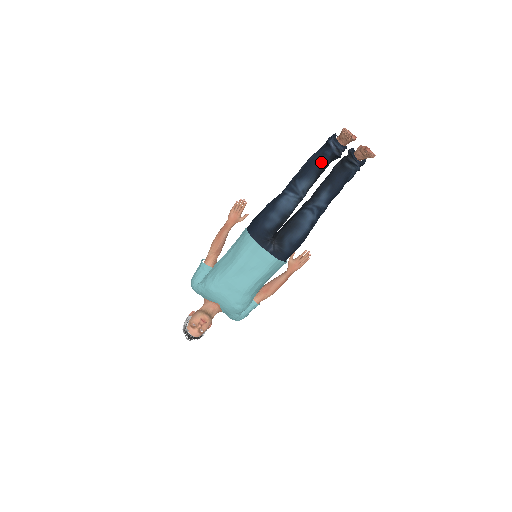
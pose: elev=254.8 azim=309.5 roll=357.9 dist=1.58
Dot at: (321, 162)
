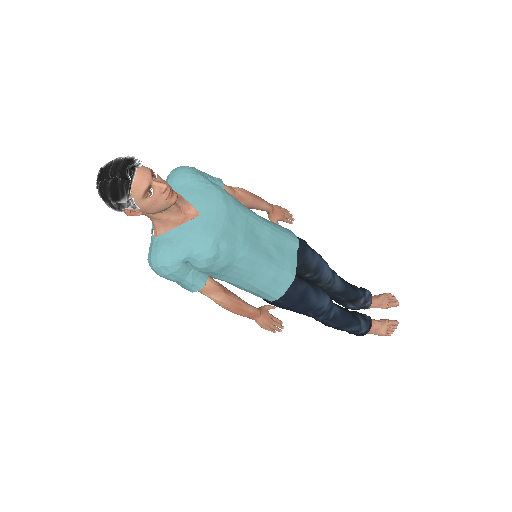
Dot at: (353, 289)
